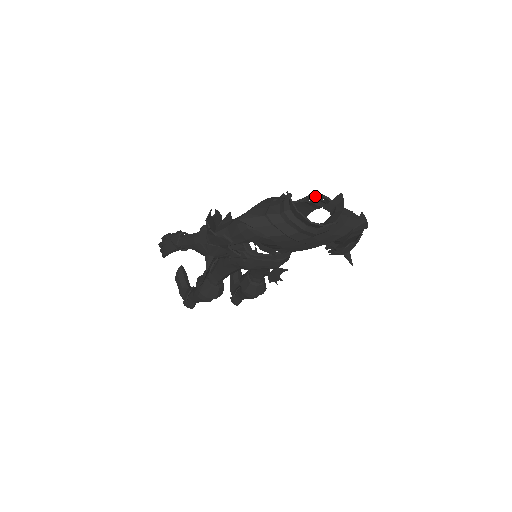
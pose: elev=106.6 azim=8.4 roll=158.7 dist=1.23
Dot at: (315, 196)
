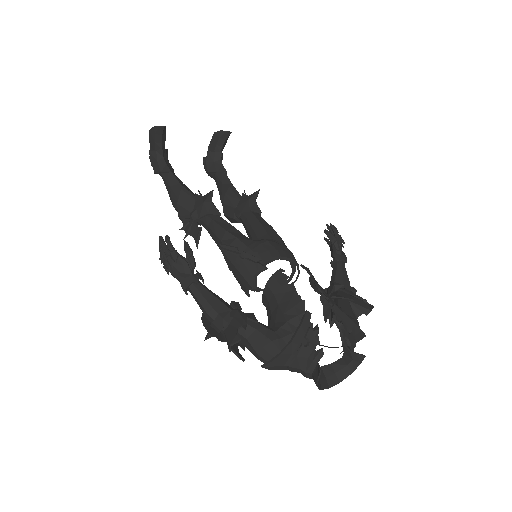
Dot at: (344, 327)
